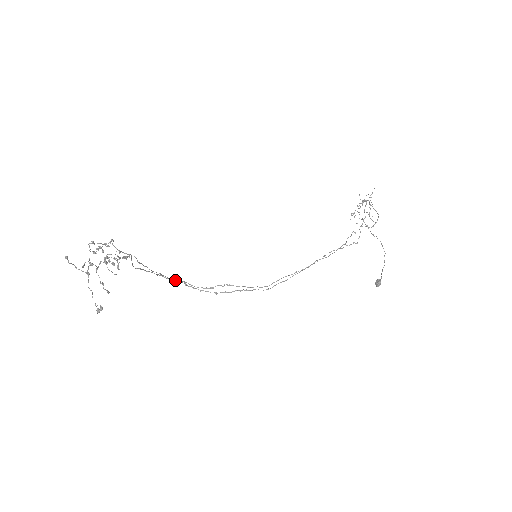
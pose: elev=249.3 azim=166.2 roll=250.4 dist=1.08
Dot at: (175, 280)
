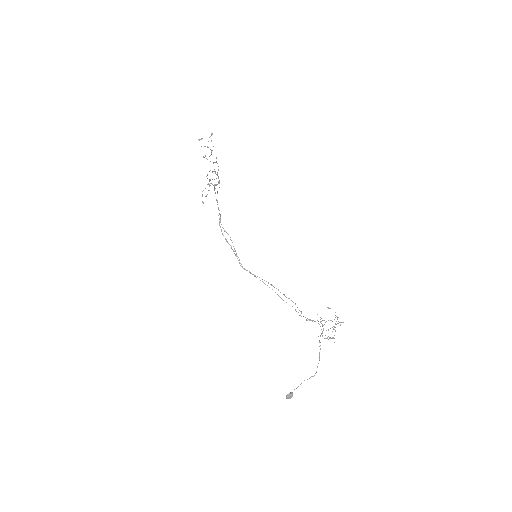
Dot at: occluded
